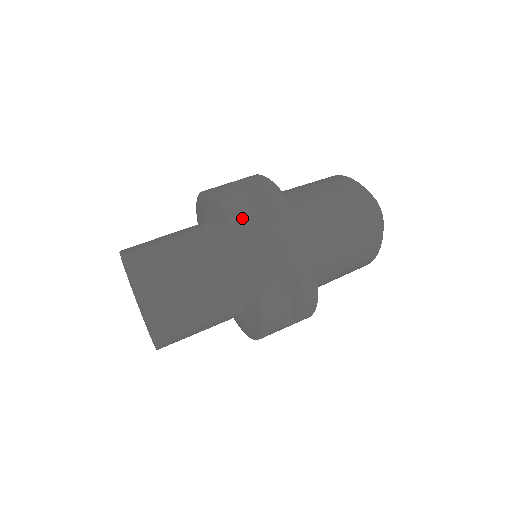
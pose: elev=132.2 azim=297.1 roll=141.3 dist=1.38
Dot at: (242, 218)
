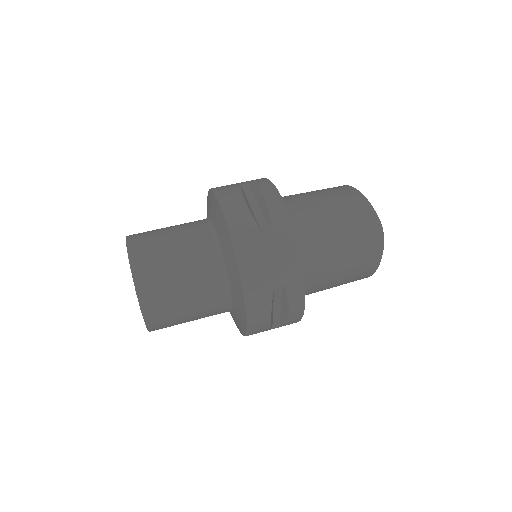
Dot at: (240, 227)
